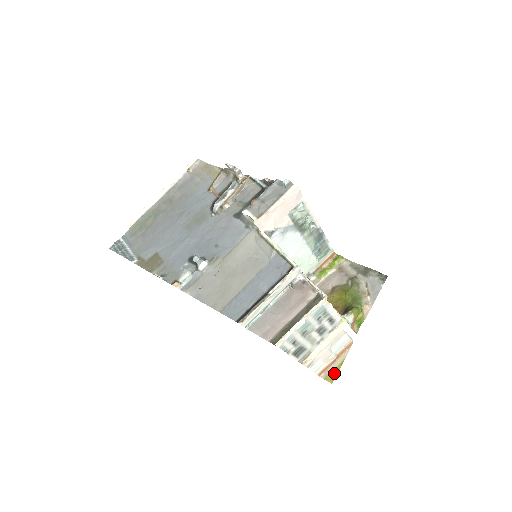
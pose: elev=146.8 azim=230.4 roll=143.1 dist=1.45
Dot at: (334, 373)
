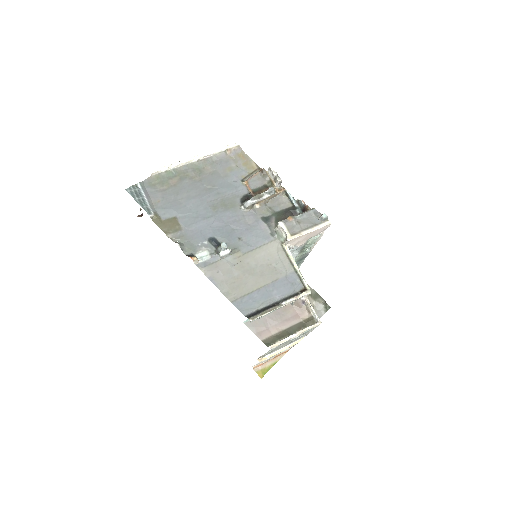
Dot at: (266, 370)
